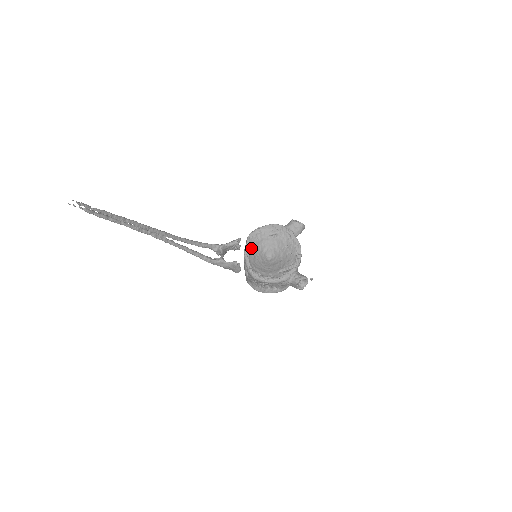
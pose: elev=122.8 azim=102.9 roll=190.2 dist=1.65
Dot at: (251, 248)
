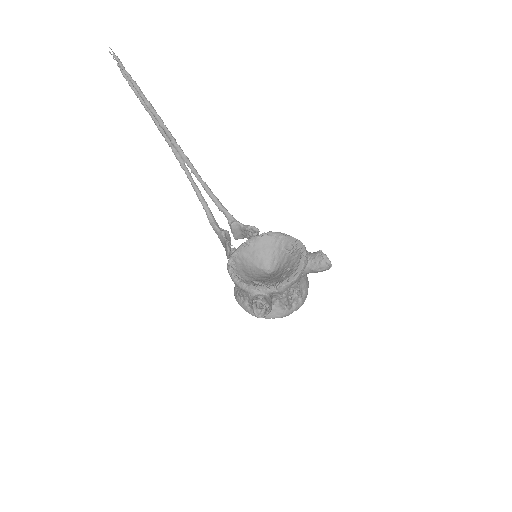
Dot at: (257, 244)
